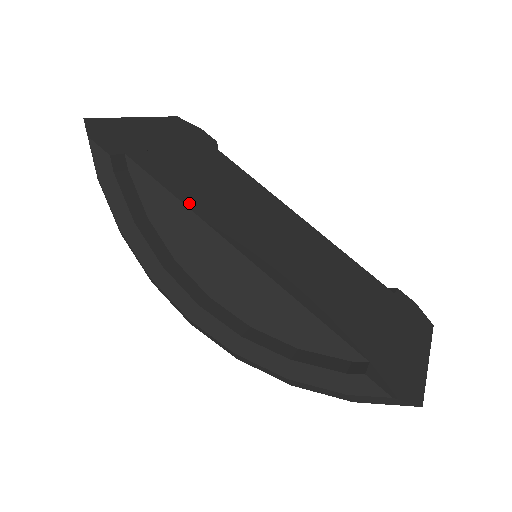
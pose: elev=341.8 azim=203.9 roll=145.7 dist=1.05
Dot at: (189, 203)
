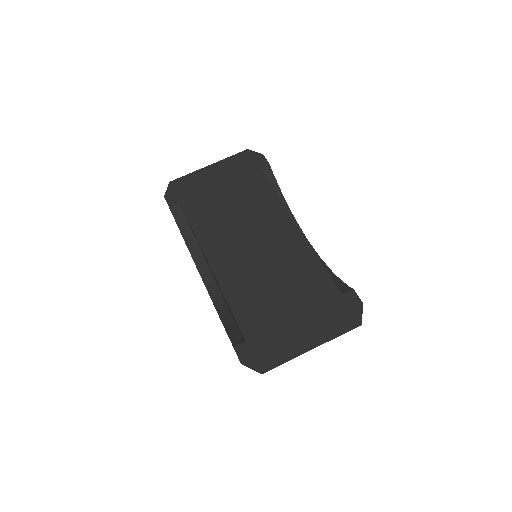
Dot at: (198, 232)
